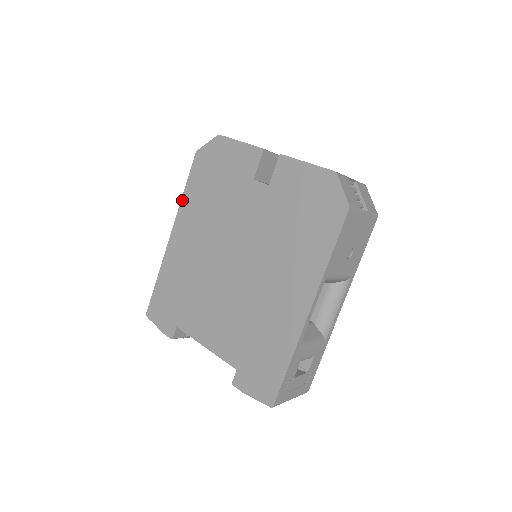
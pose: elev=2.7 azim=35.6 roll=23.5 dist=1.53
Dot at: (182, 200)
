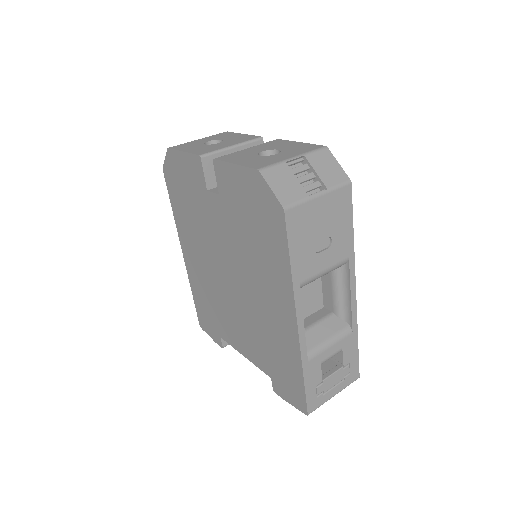
Dot at: (175, 219)
